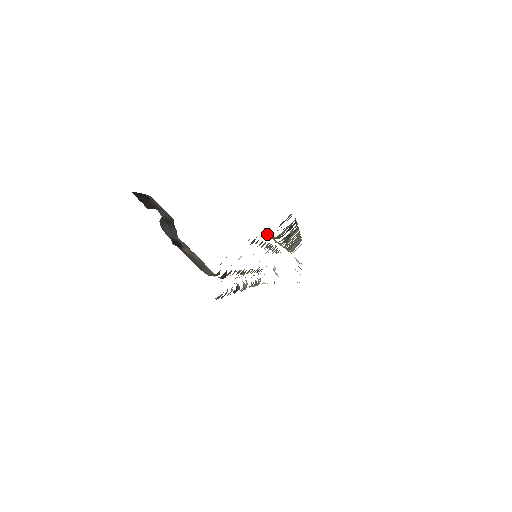
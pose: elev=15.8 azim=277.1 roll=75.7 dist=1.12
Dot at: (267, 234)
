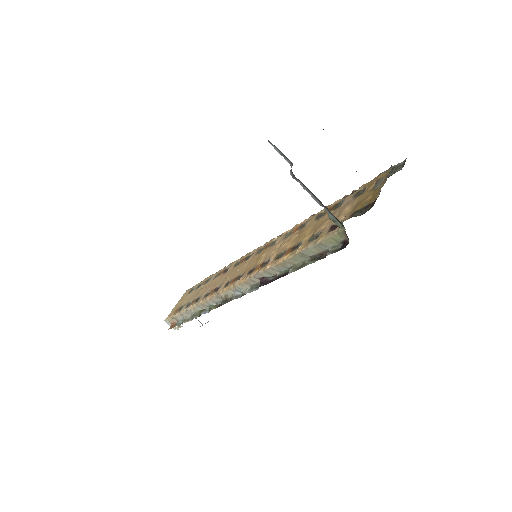
Dot at: occluded
